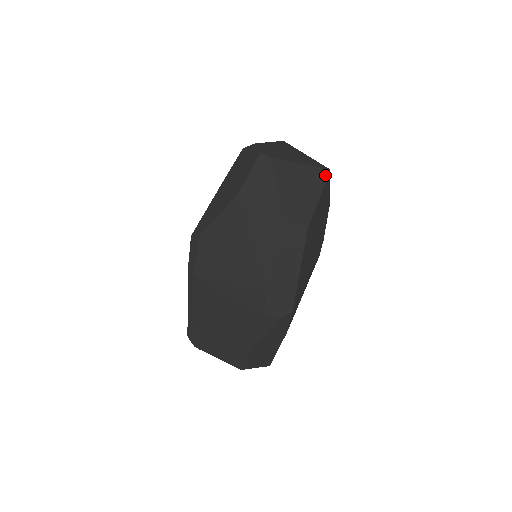
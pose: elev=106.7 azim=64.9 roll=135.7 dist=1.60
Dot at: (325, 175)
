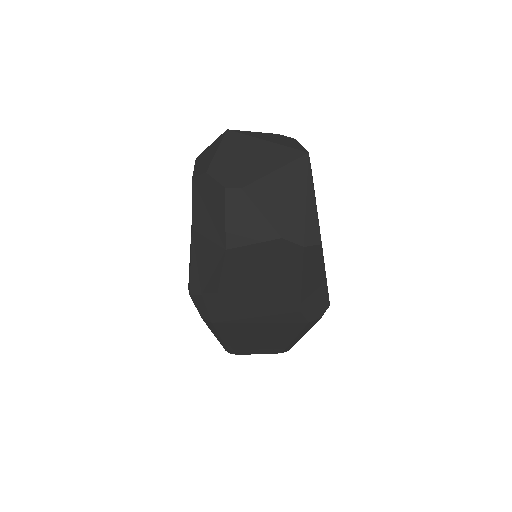
Dot at: (307, 165)
